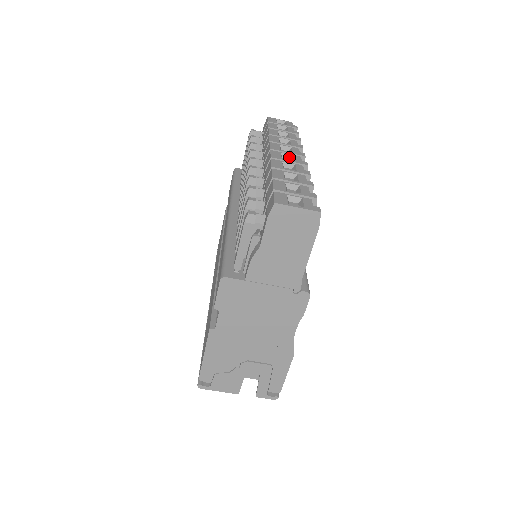
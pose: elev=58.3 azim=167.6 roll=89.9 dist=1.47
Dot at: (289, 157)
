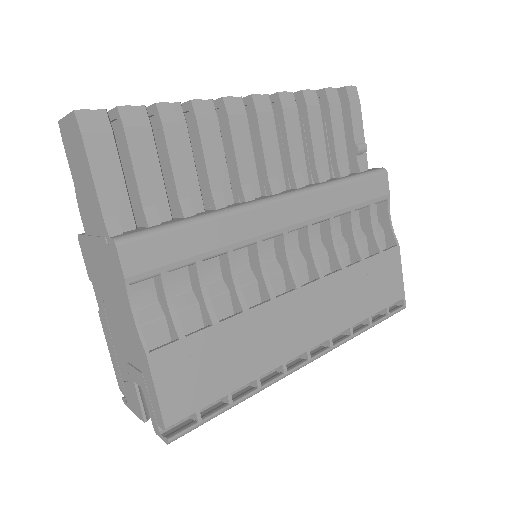
Dot at: occluded
